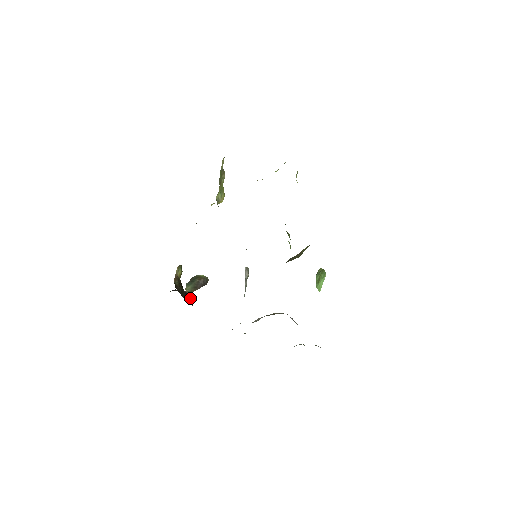
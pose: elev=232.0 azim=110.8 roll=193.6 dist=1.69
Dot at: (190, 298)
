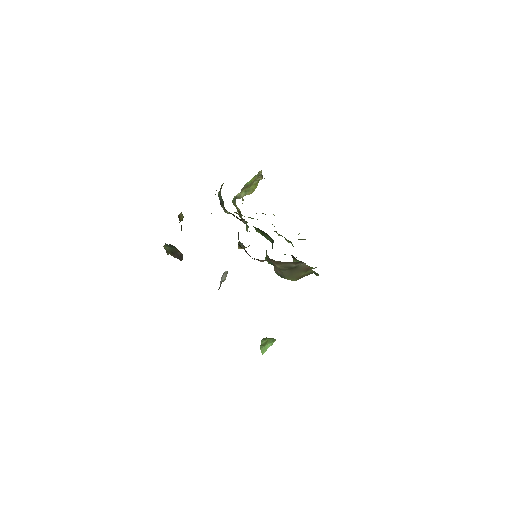
Dot at: occluded
